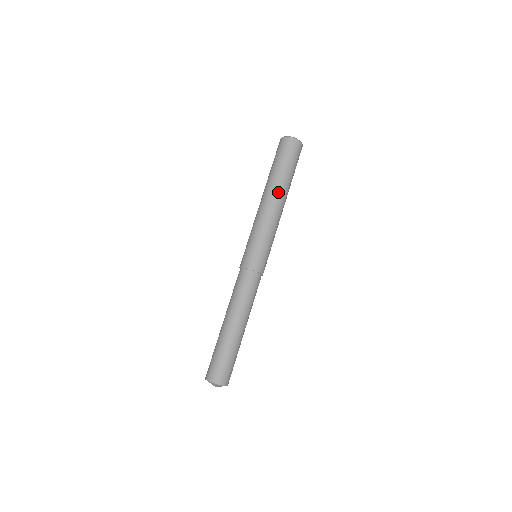
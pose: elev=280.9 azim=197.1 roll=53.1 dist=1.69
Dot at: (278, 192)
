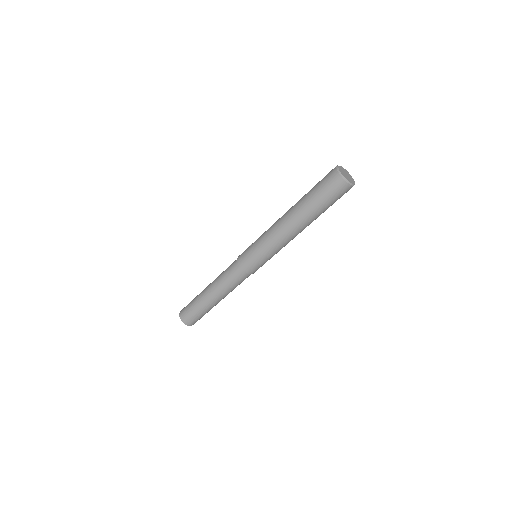
Dot at: (296, 220)
